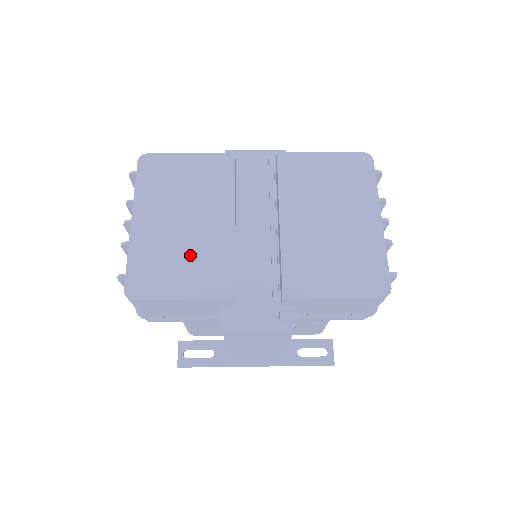
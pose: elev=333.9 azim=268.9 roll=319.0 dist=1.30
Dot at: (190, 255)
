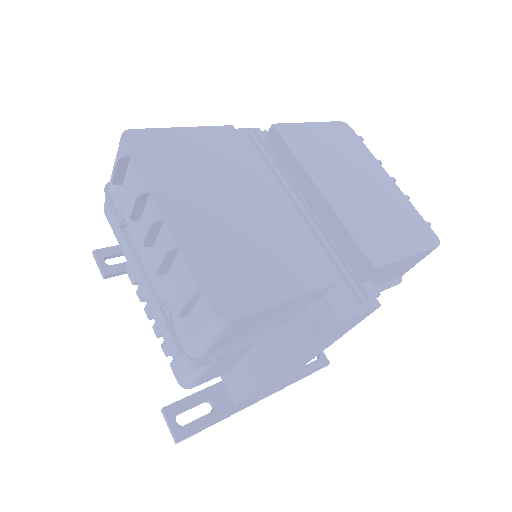
Dot at: (261, 245)
